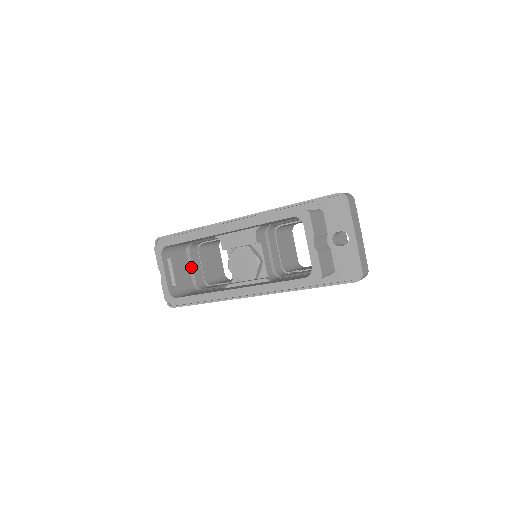
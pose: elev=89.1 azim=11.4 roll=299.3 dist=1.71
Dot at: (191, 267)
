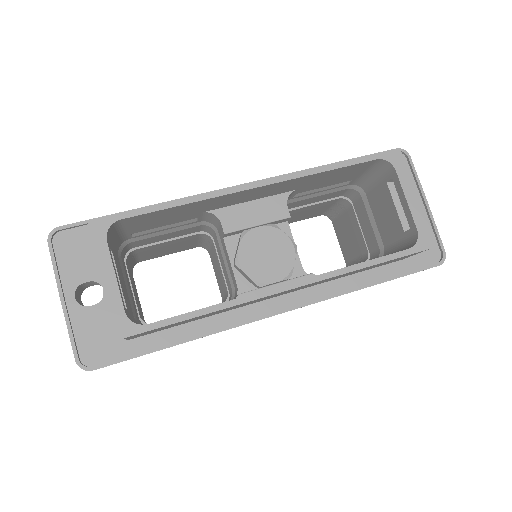
Dot at: (127, 286)
